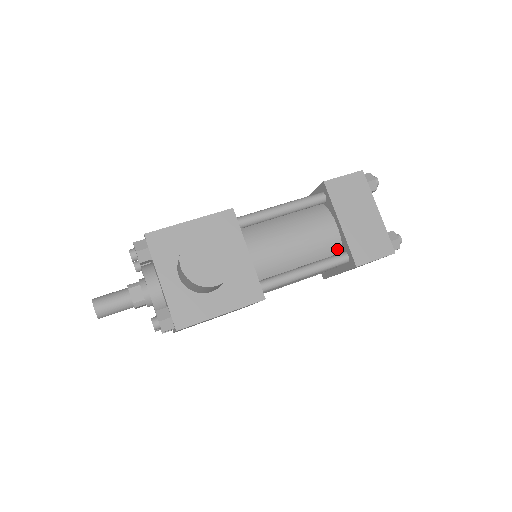
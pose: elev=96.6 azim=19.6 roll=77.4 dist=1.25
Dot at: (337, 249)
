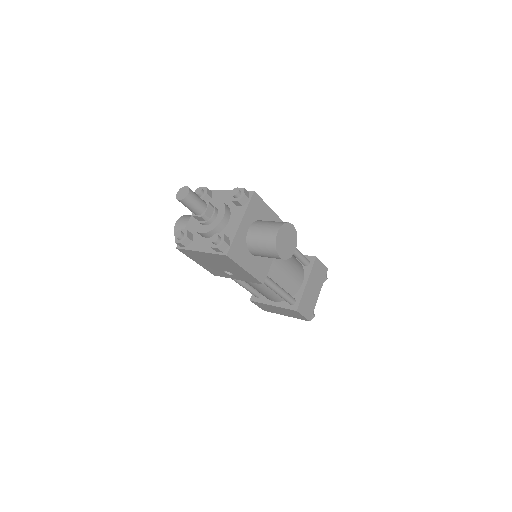
Dot at: (292, 293)
